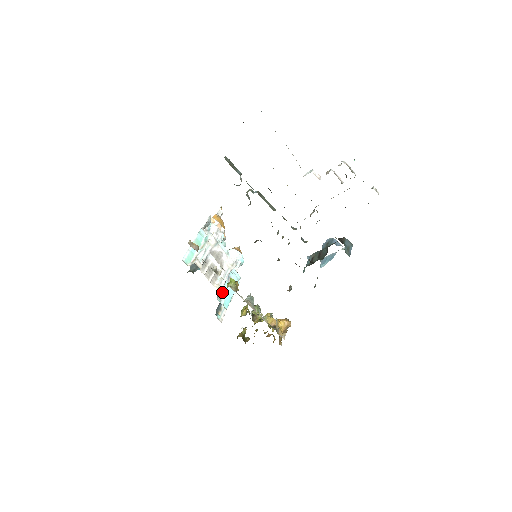
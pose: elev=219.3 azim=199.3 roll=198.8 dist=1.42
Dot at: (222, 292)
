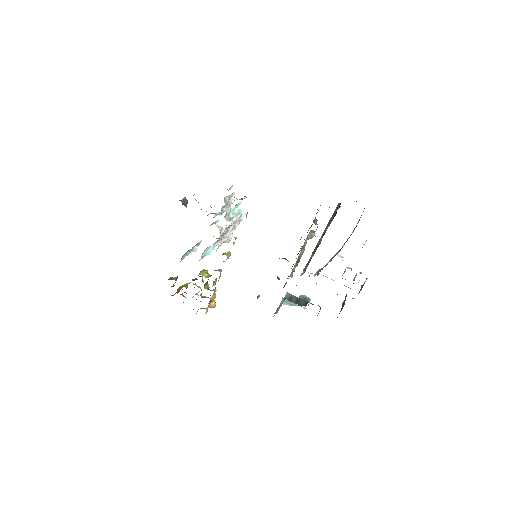
Dot at: (207, 248)
